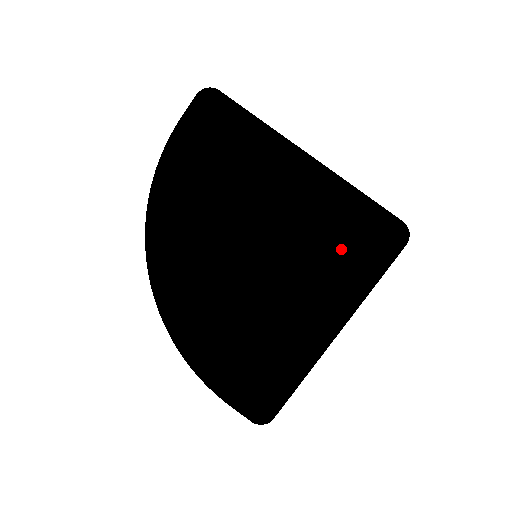
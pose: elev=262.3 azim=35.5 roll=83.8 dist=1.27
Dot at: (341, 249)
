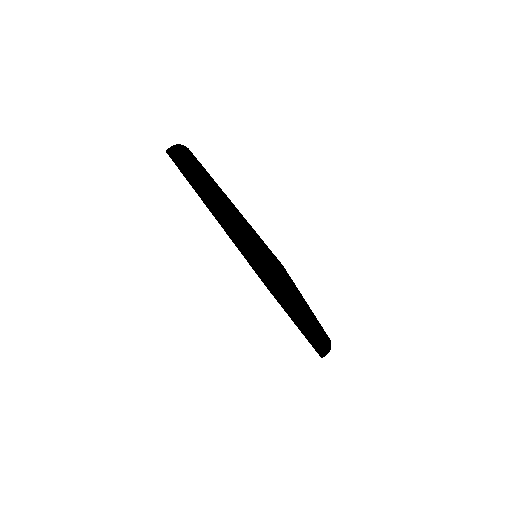
Dot at: occluded
